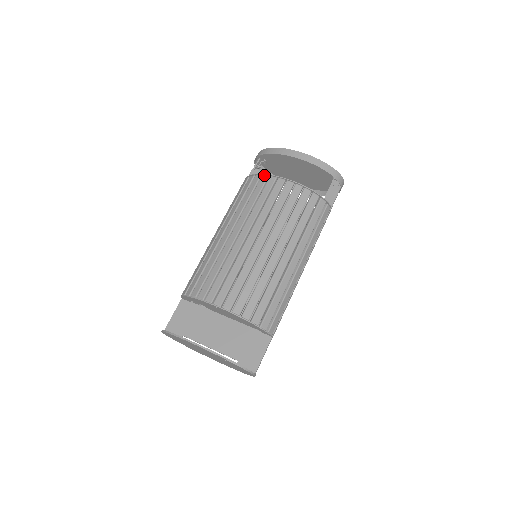
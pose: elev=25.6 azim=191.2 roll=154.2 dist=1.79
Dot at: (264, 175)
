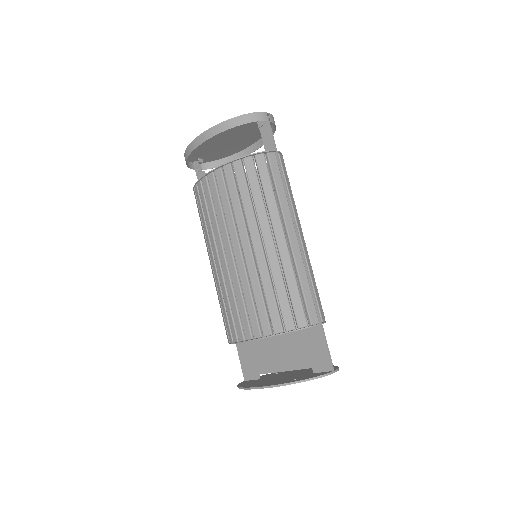
Dot at: (197, 183)
